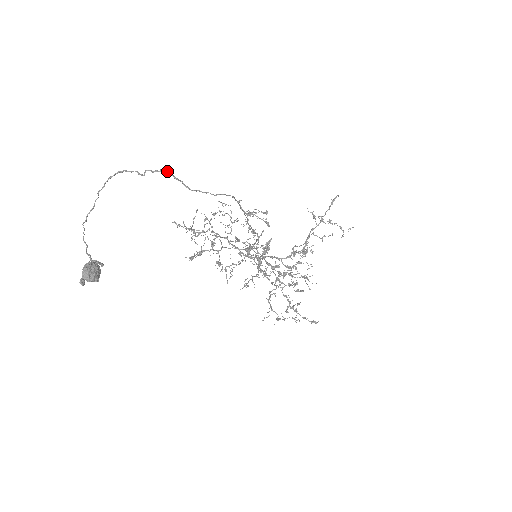
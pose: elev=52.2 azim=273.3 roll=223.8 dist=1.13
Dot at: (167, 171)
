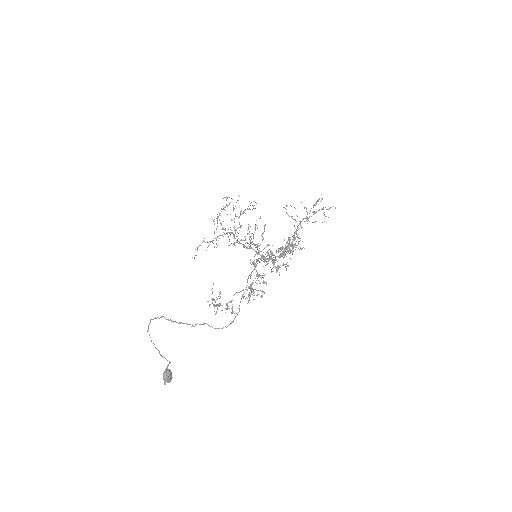
Dot at: (196, 324)
